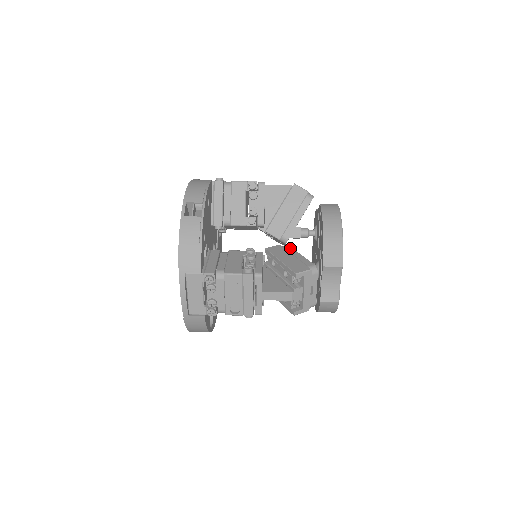
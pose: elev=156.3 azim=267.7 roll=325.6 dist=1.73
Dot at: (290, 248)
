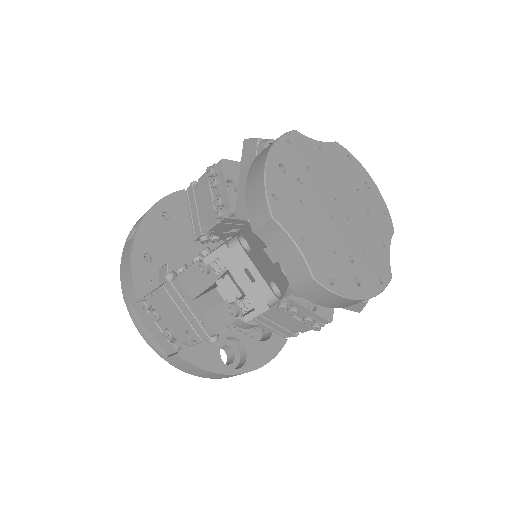
Dot at: occluded
